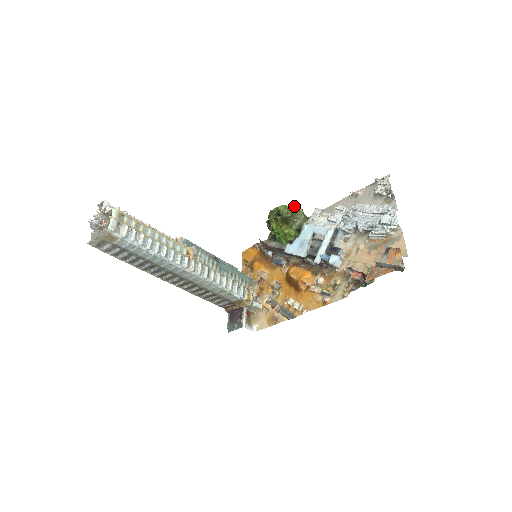
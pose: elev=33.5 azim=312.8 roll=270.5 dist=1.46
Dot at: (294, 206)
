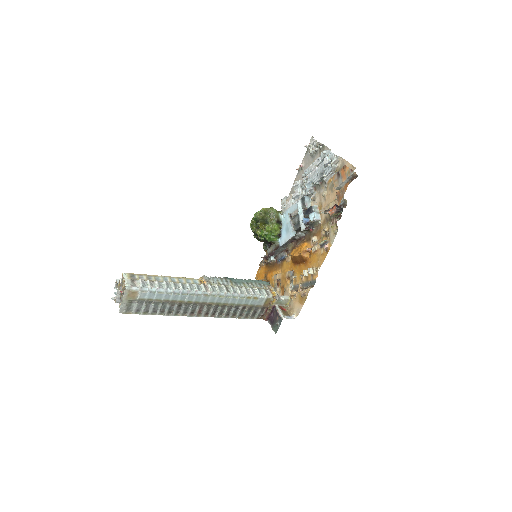
Dot at: (264, 208)
